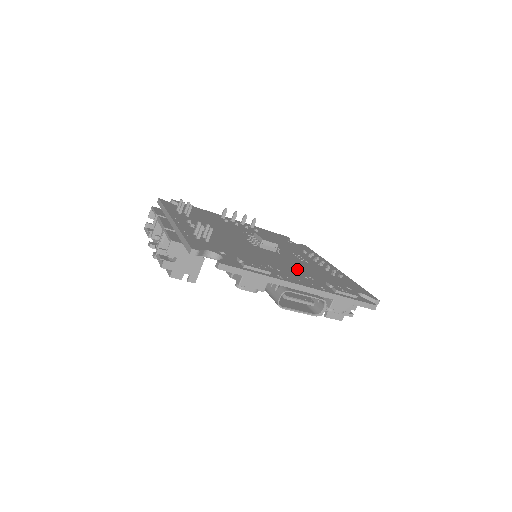
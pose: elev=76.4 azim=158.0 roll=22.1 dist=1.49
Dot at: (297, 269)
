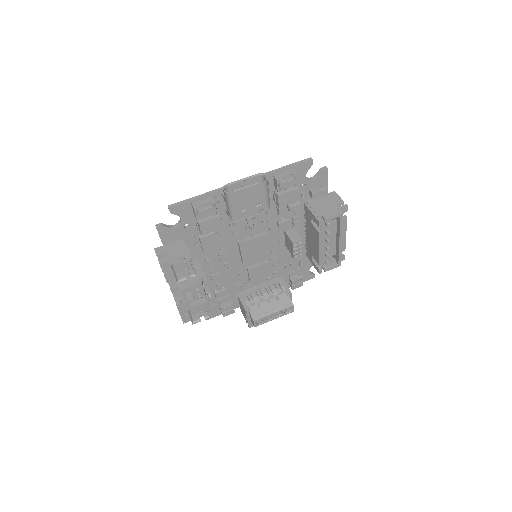
Dot at: occluded
